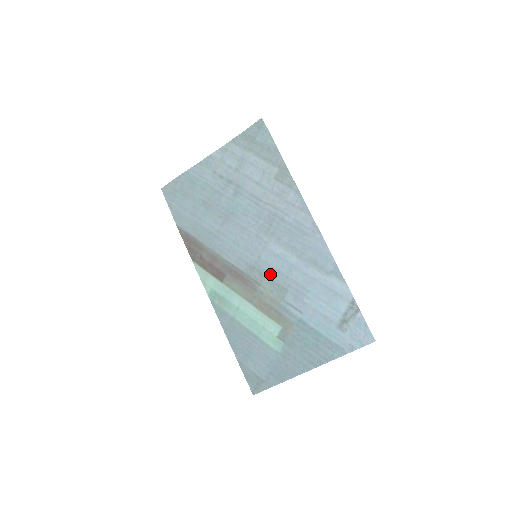
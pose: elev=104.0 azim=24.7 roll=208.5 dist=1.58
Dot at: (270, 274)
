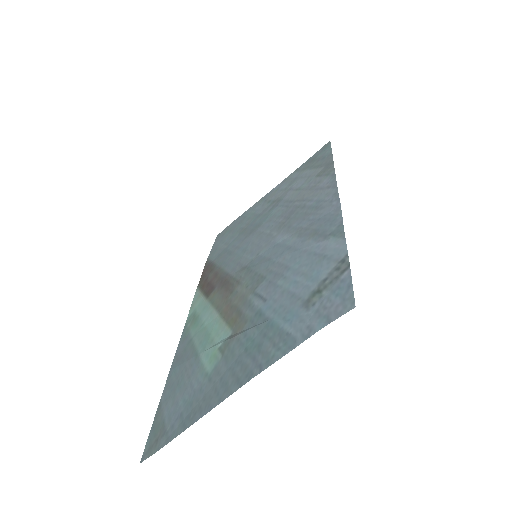
Dot at: (257, 267)
